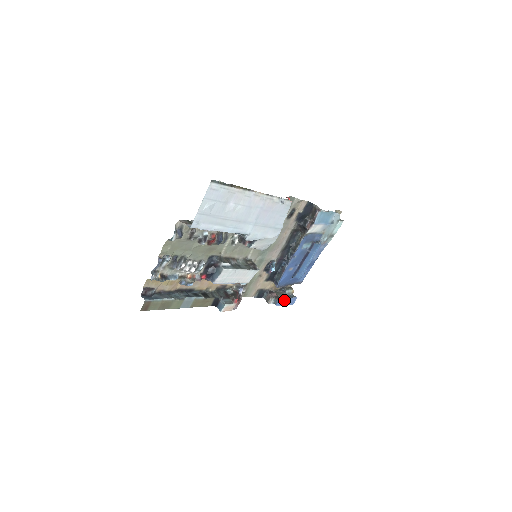
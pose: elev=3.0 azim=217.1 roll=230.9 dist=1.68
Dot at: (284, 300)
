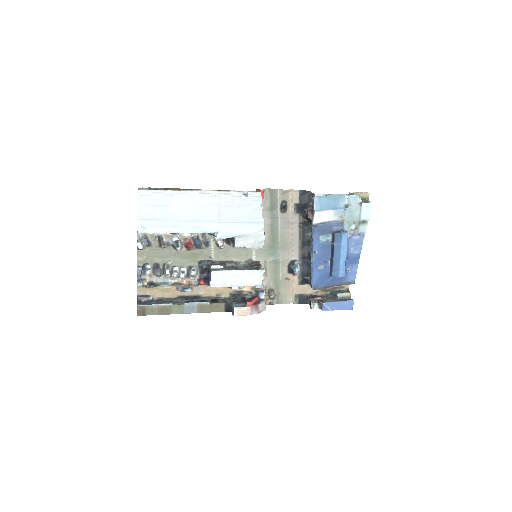
Dot at: (332, 304)
